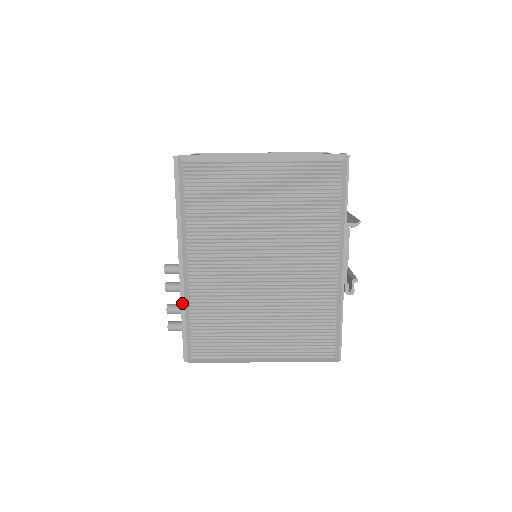
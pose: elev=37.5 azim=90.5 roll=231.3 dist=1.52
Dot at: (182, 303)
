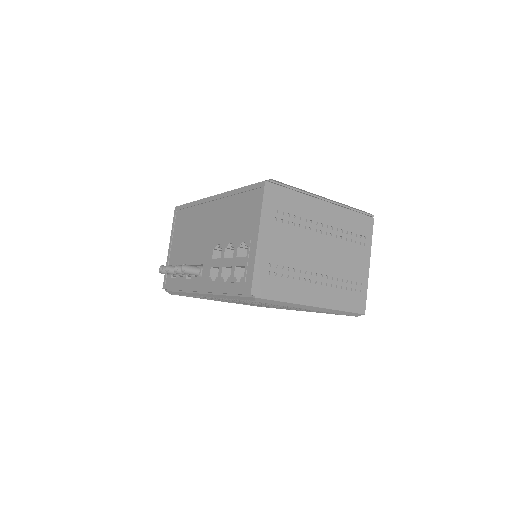
Dot at: (185, 291)
